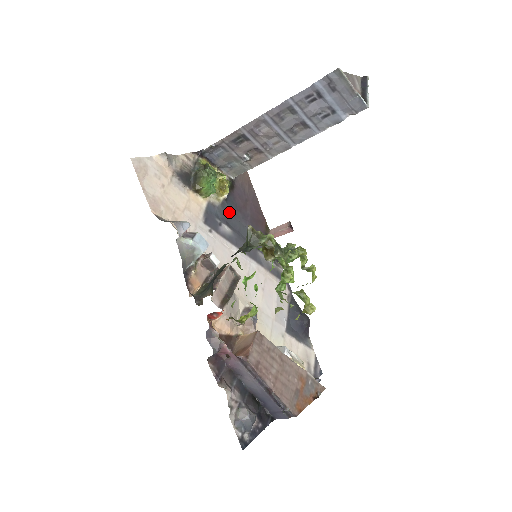
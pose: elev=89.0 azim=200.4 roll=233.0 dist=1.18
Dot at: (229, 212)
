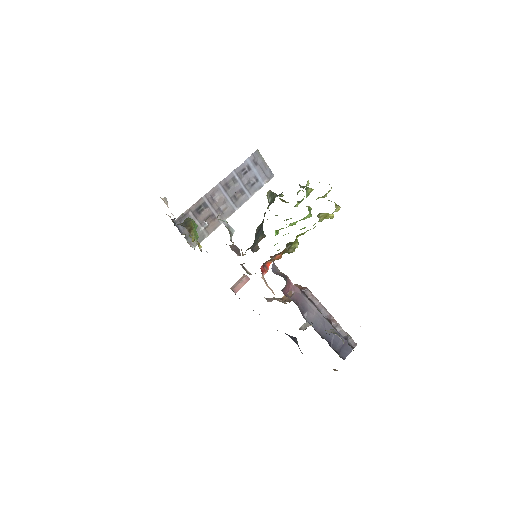
Dot at: occluded
